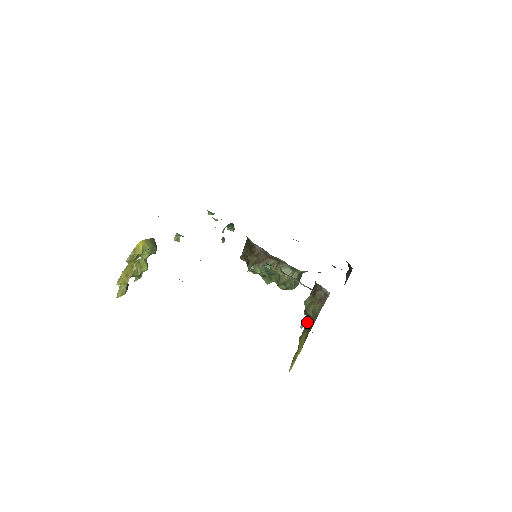
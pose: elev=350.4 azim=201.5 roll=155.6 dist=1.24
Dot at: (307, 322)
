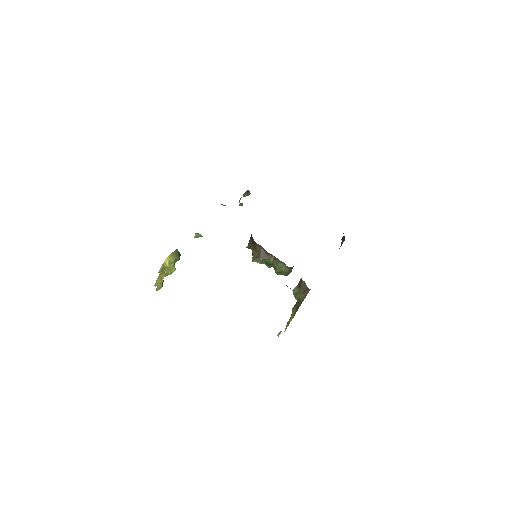
Dot at: occluded
